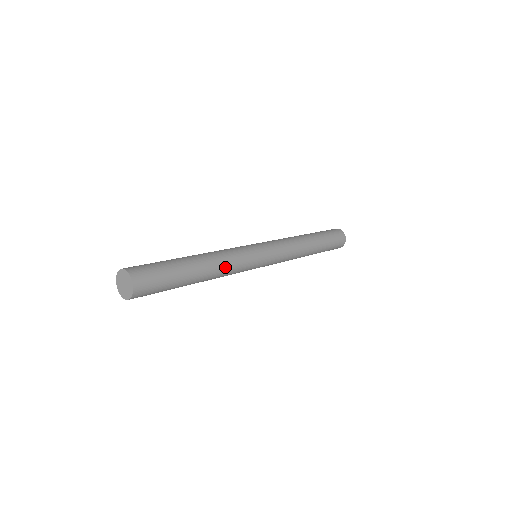
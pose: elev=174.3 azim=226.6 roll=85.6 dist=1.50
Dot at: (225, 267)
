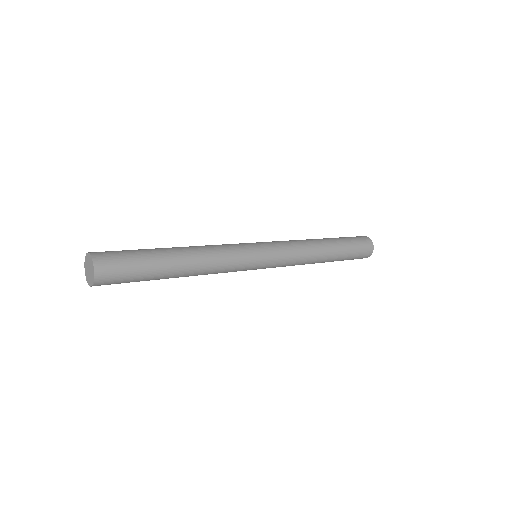
Dot at: (209, 251)
